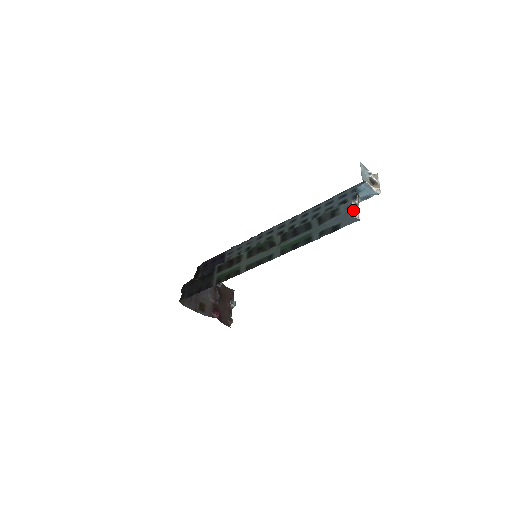
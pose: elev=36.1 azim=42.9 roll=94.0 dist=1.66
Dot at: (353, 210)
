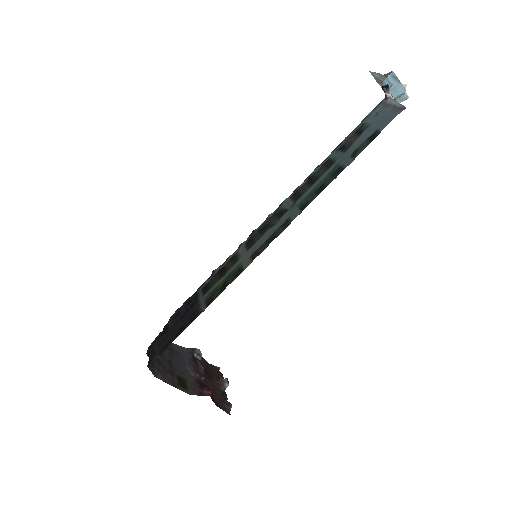
Dot at: occluded
